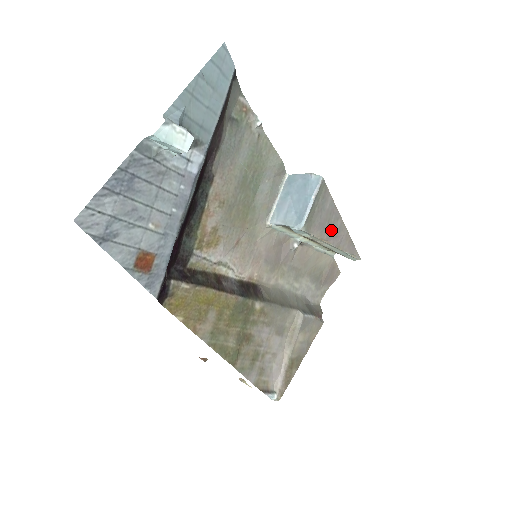
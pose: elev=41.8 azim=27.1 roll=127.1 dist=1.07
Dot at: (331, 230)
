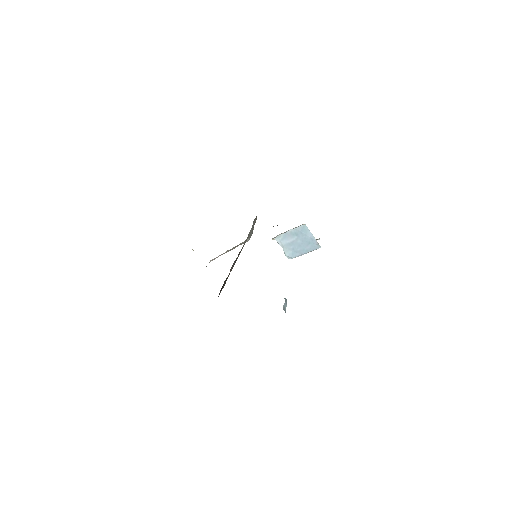
Dot at: occluded
